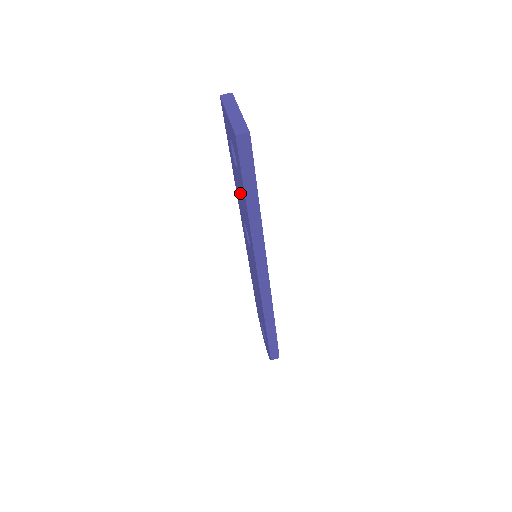
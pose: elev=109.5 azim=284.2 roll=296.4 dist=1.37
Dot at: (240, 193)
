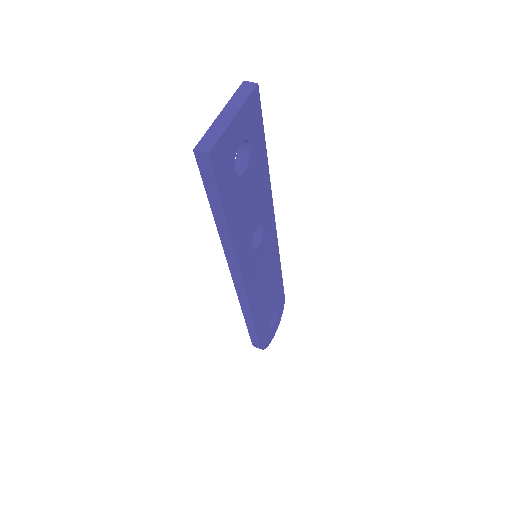
Dot at: occluded
